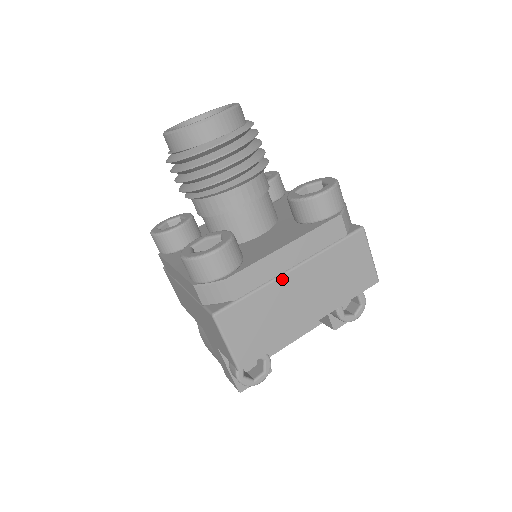
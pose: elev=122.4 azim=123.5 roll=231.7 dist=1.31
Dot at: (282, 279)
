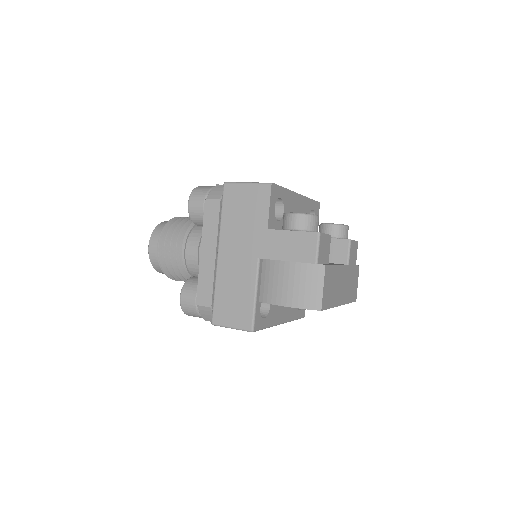
Dot at: occluded
